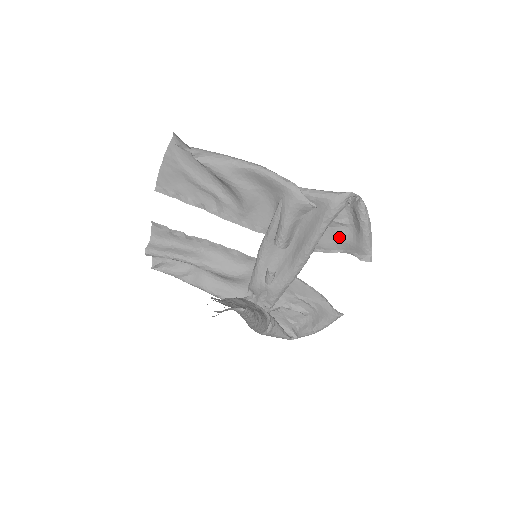
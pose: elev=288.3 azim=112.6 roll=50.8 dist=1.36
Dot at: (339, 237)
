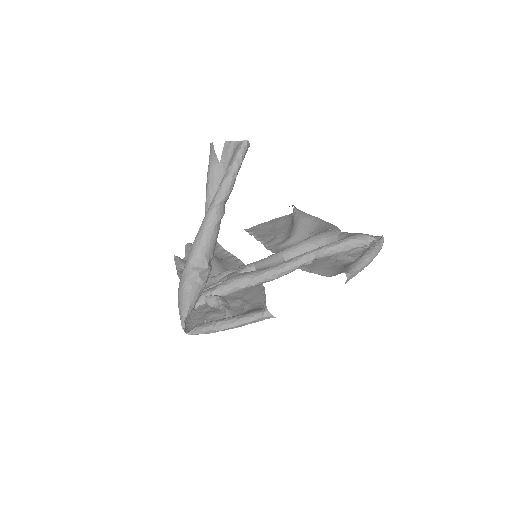
Dot at: (336, 265)
